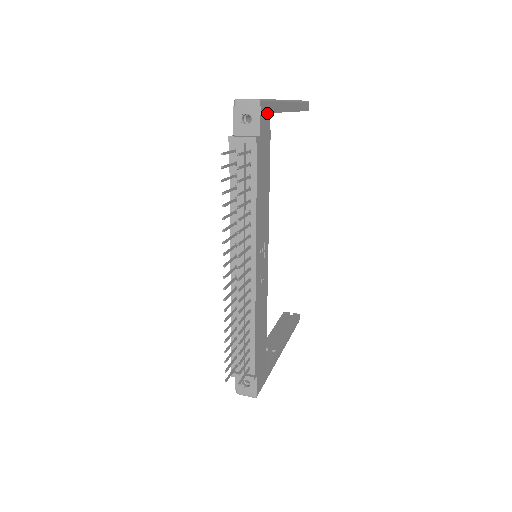
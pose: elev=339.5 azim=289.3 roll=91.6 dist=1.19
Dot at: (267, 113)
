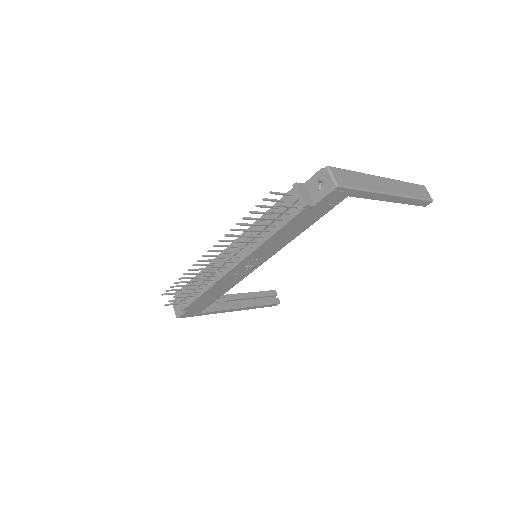
Dot at: (342, 195)
